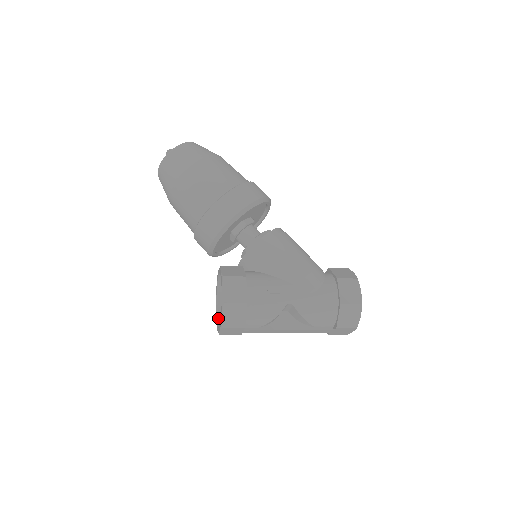
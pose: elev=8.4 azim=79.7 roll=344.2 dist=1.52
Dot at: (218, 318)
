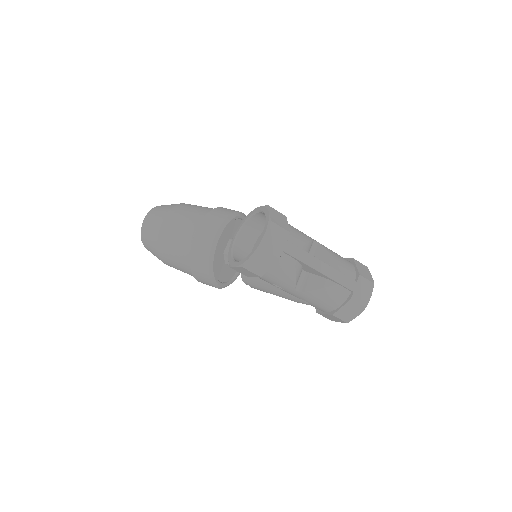
Dot at: (245, 258)
